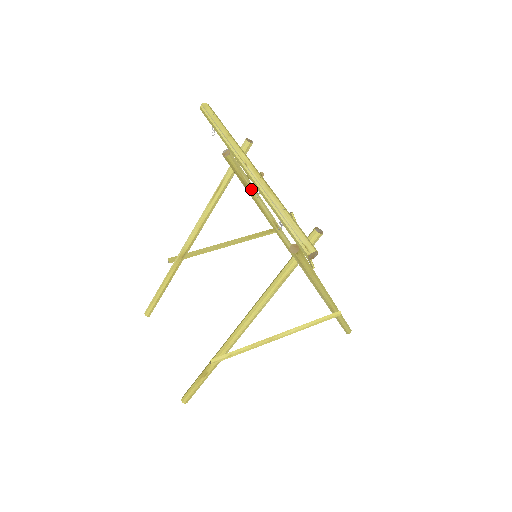
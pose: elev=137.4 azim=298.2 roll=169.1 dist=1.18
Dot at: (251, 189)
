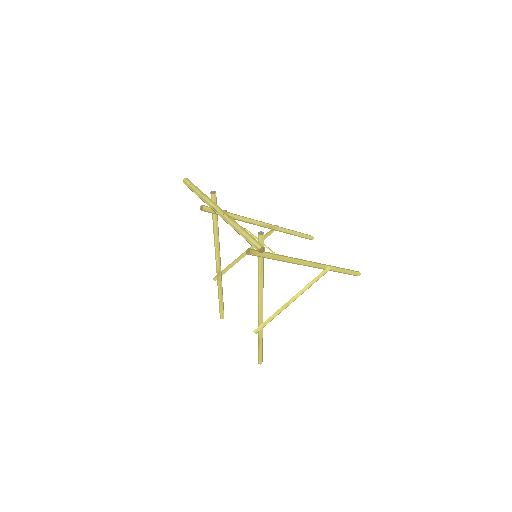
Dot at: (233, 217)
